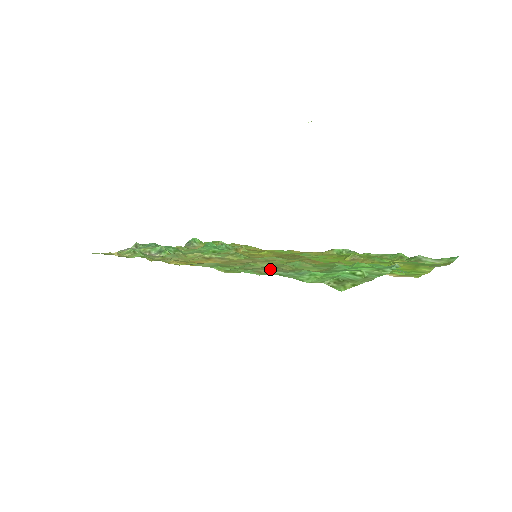
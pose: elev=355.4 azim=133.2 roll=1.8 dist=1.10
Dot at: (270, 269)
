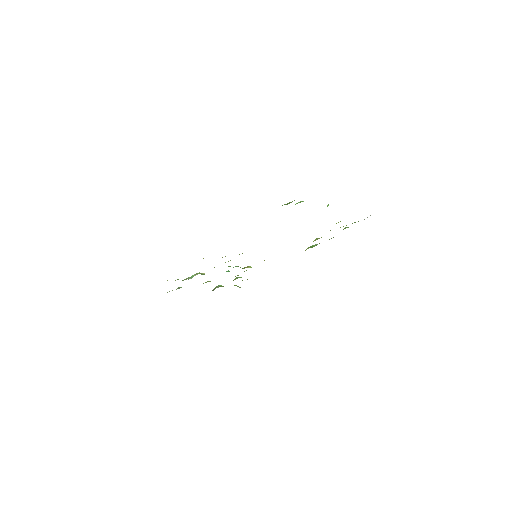
Dot at: occluded
